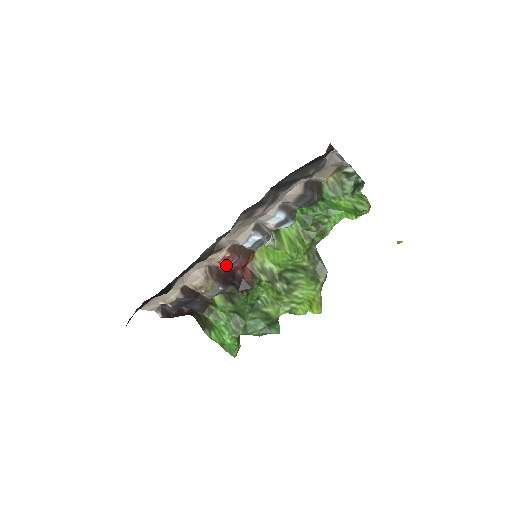
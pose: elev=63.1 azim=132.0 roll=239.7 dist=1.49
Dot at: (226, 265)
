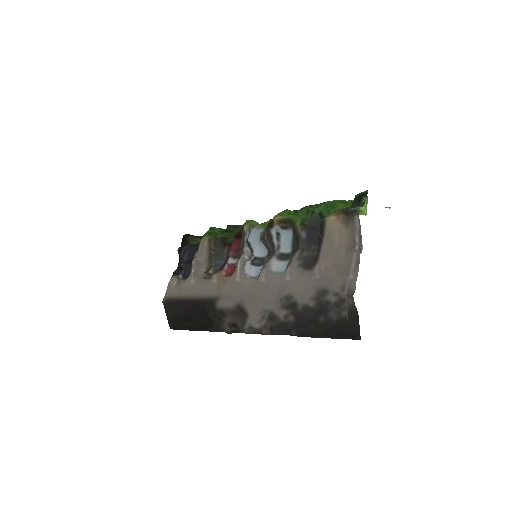
Dot at: (229, 265)
